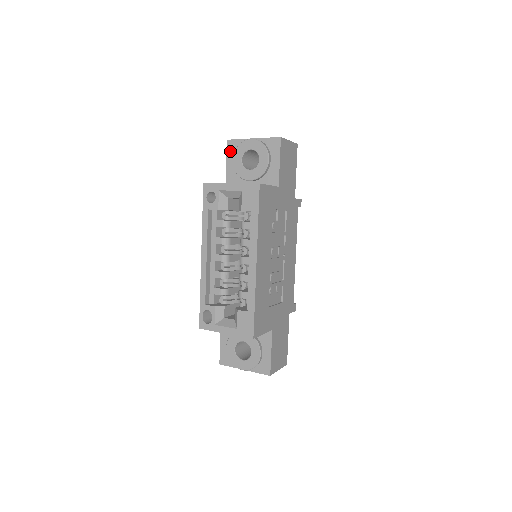
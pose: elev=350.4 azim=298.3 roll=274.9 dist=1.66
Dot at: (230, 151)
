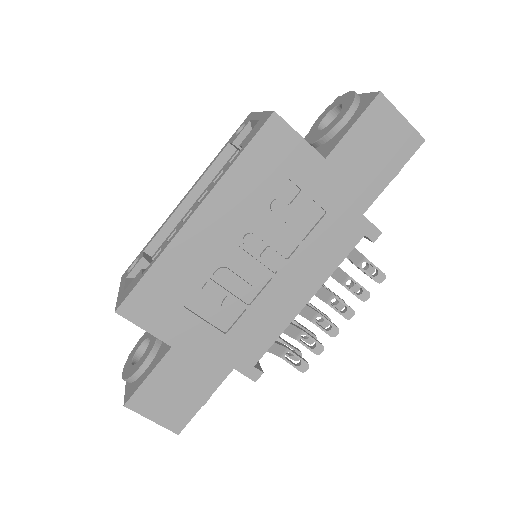
Dot at: occluded
